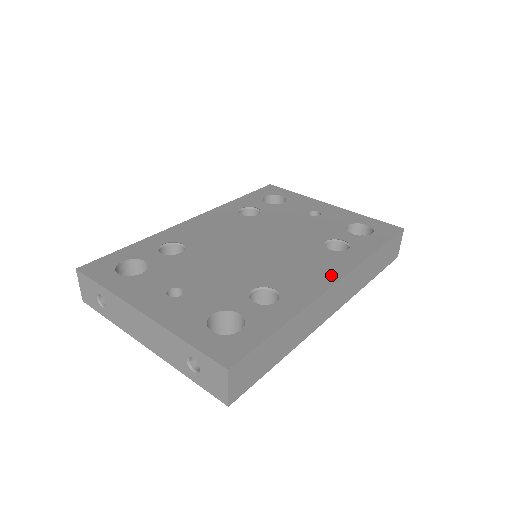
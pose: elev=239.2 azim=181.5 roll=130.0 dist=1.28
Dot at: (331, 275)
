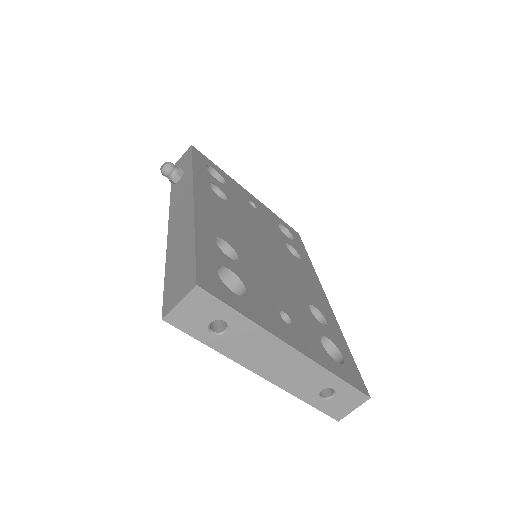
Dot at: (319, 288)
